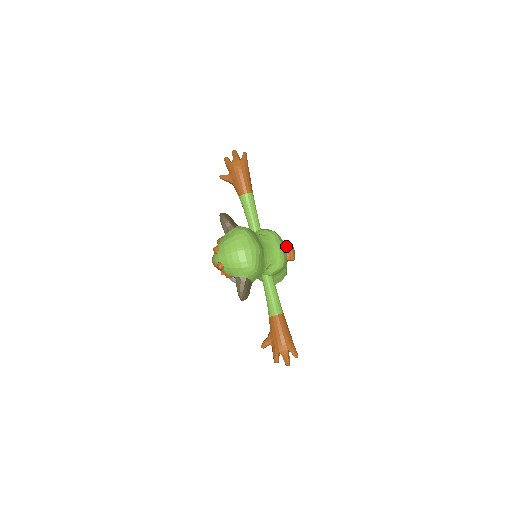
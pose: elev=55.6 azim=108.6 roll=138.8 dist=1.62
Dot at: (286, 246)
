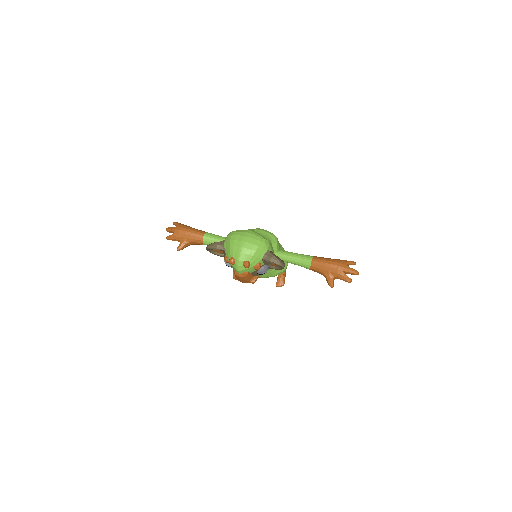
Dot at: occluded
